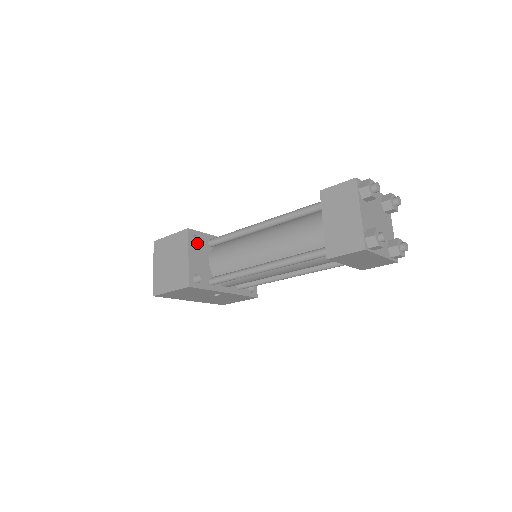
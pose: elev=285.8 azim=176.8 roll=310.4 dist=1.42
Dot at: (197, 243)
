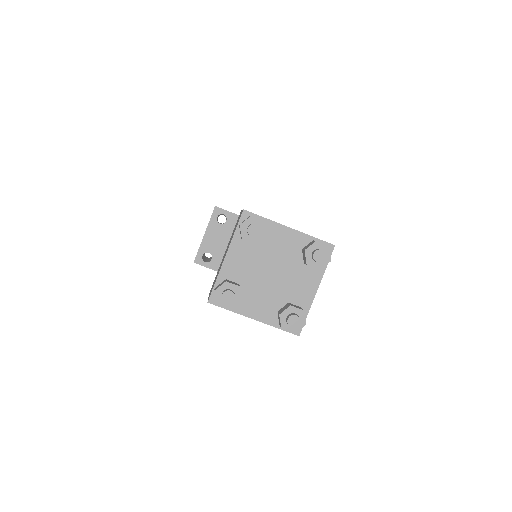
Dot at: (224, 223)
